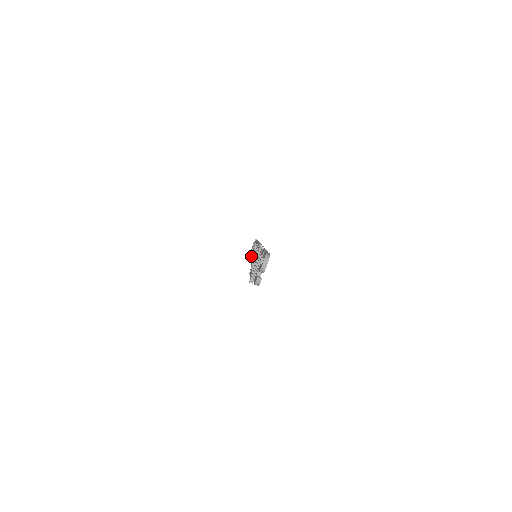
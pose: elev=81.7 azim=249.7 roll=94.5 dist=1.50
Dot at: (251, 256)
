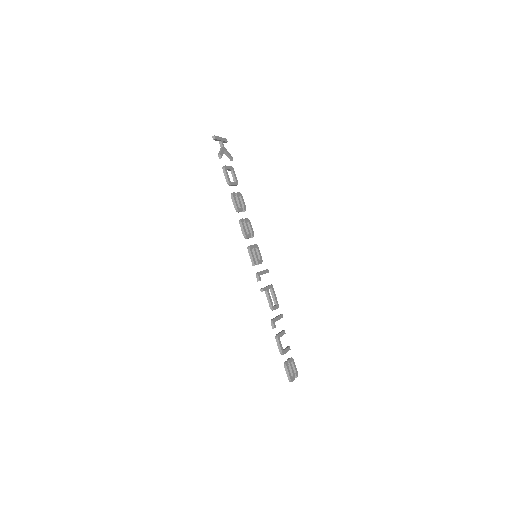
Dot at: occluded
